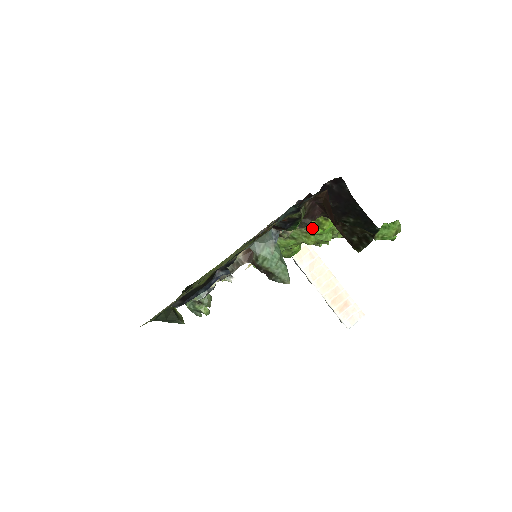
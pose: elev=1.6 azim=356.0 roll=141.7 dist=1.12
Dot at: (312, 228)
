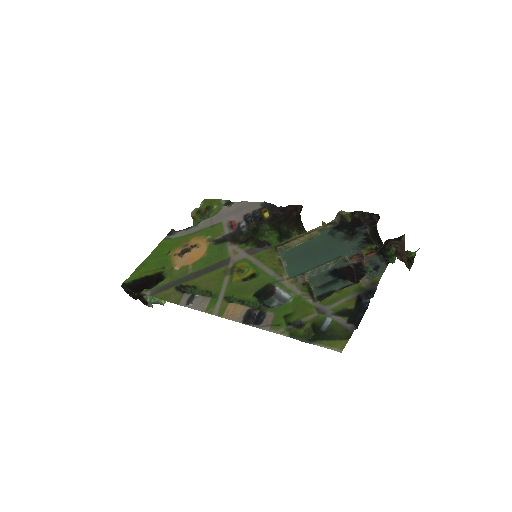
Dot at: occluded
